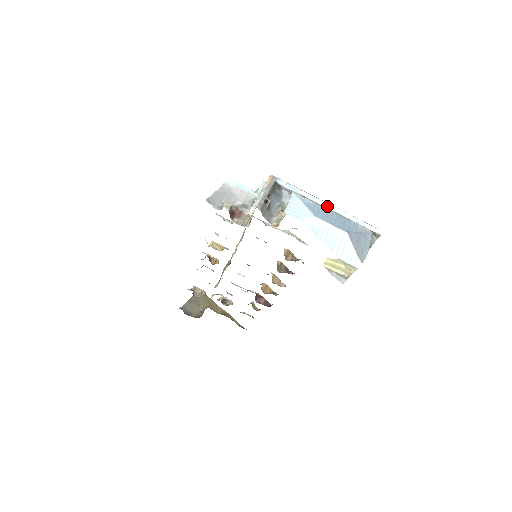
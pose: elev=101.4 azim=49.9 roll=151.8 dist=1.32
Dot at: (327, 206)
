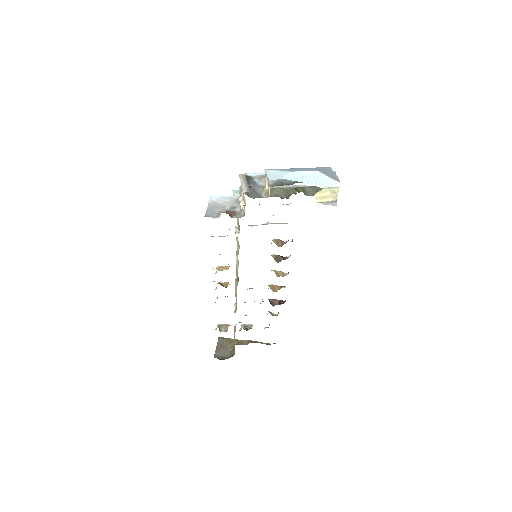
Dot at: occluded
